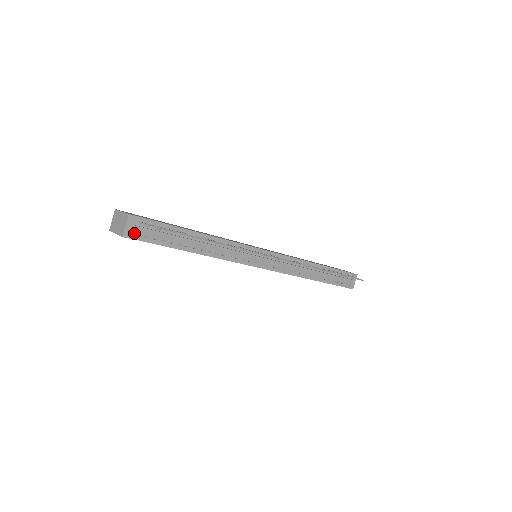
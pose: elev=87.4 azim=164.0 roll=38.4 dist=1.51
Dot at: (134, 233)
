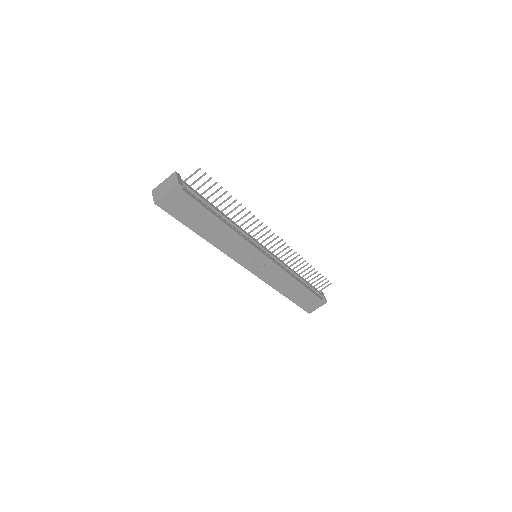
Dot at: (183, 188)
